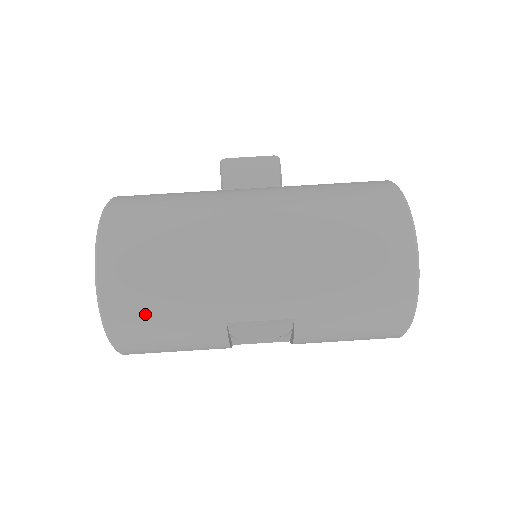
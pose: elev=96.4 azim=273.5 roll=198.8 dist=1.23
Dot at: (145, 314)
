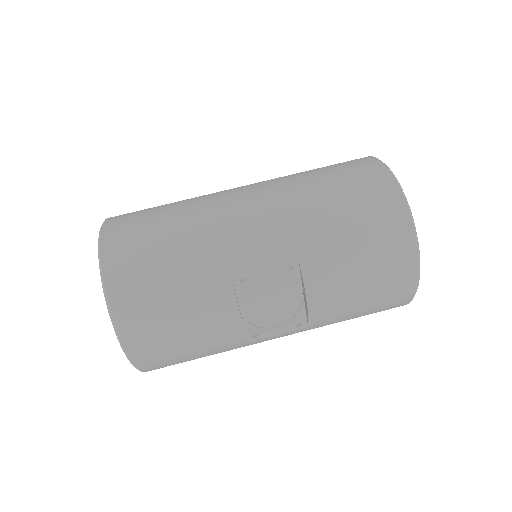
Dot at: (148, 280)
